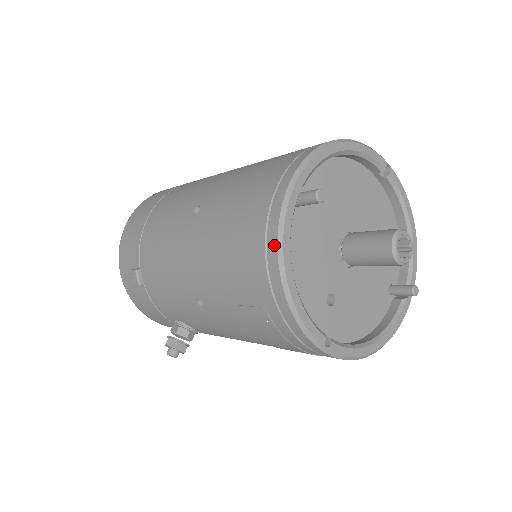
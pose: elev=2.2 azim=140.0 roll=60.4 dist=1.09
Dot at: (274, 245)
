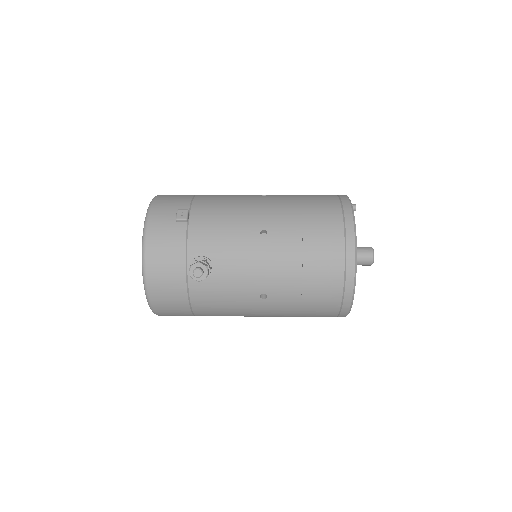
Dot at: (348, 205)
